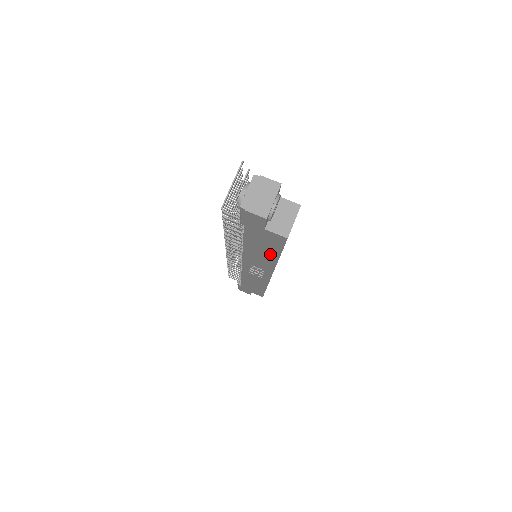
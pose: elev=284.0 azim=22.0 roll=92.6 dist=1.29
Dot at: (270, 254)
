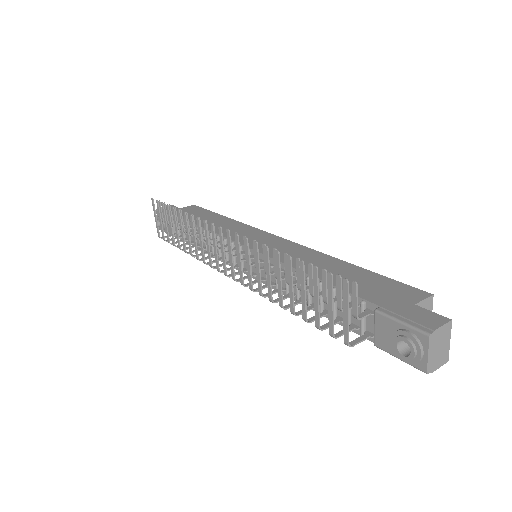
Dot at: occluded
